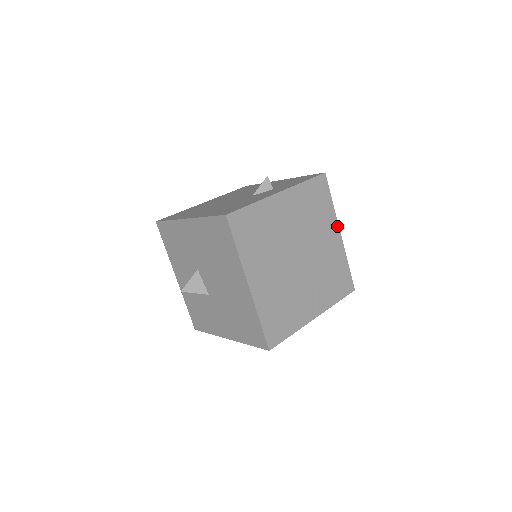
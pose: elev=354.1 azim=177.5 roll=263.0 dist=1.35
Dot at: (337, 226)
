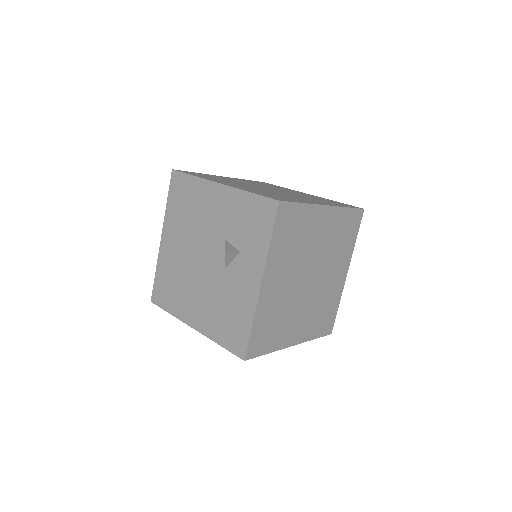
Dot at: (321, 207)
